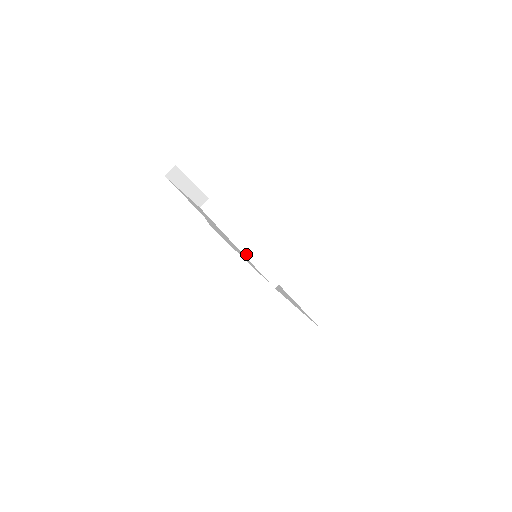
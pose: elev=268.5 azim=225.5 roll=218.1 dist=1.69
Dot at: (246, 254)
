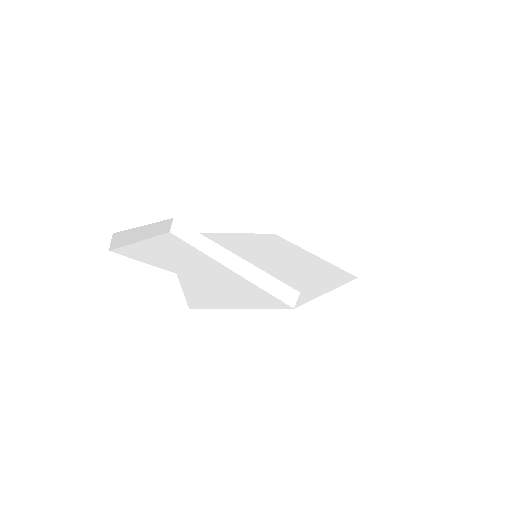
Dot at: (244, 275)
